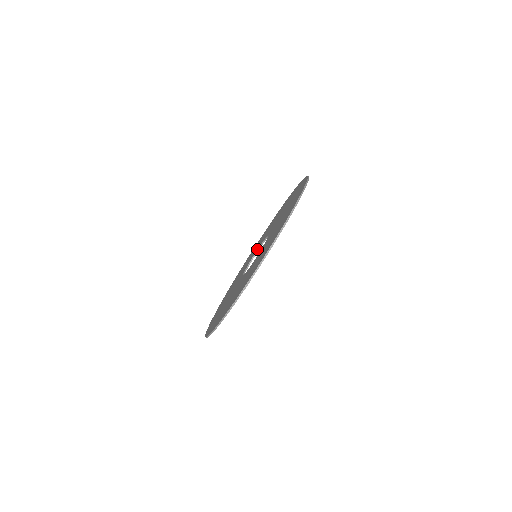
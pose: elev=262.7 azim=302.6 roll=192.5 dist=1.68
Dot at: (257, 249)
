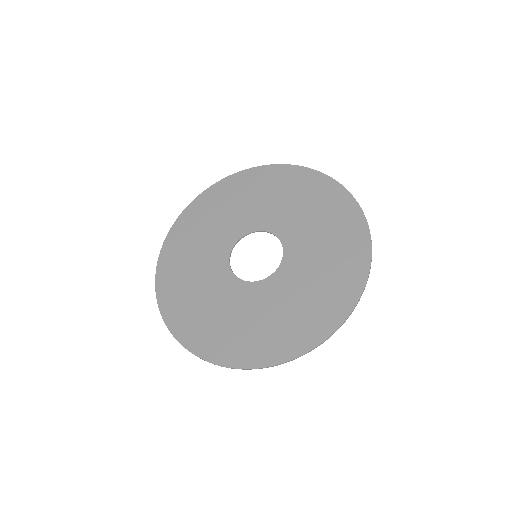
Dot at: (262, 229)
